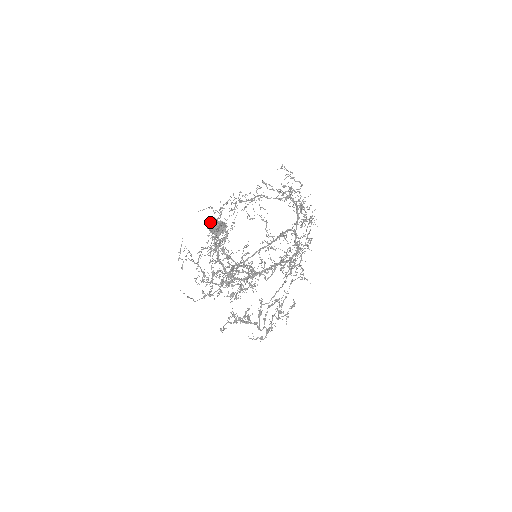
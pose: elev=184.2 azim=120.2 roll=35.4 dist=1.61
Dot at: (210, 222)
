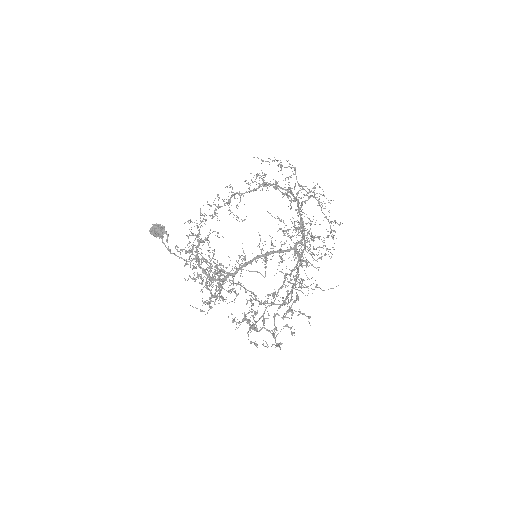
Dot at: occluded
